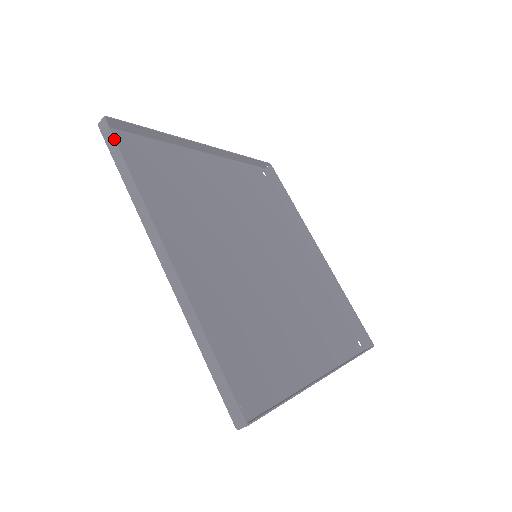
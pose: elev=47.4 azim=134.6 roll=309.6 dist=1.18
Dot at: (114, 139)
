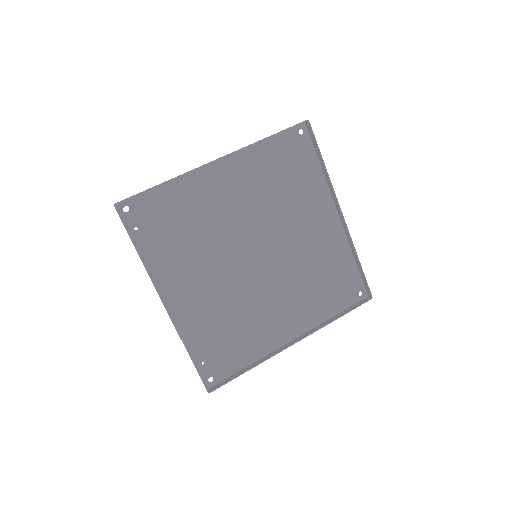
Dot at: (123, 224)
